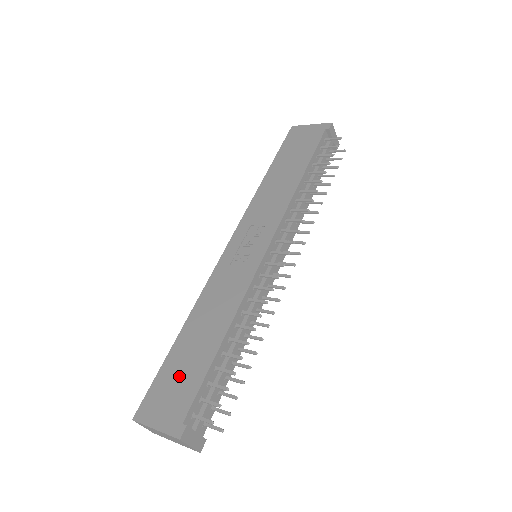
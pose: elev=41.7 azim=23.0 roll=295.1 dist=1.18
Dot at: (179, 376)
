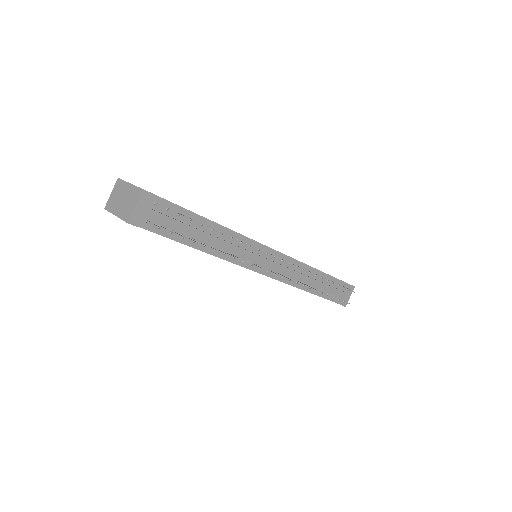
Dot at: occluded
